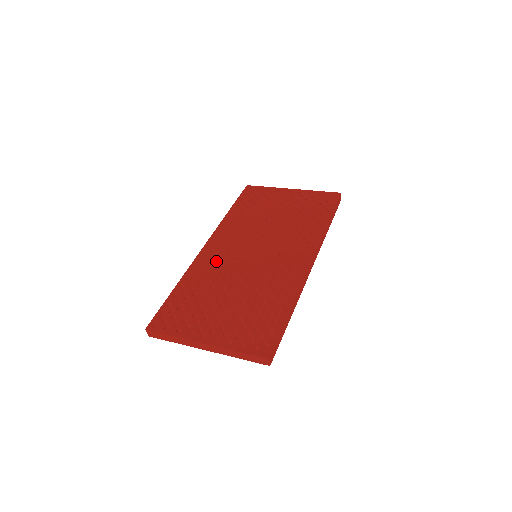
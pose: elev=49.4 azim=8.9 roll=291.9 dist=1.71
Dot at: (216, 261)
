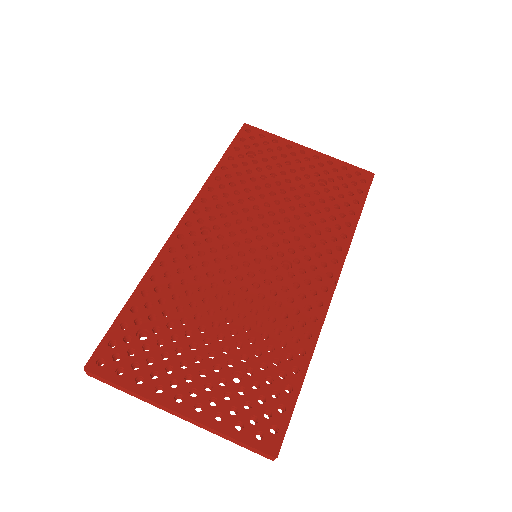
Dot at: occluded
